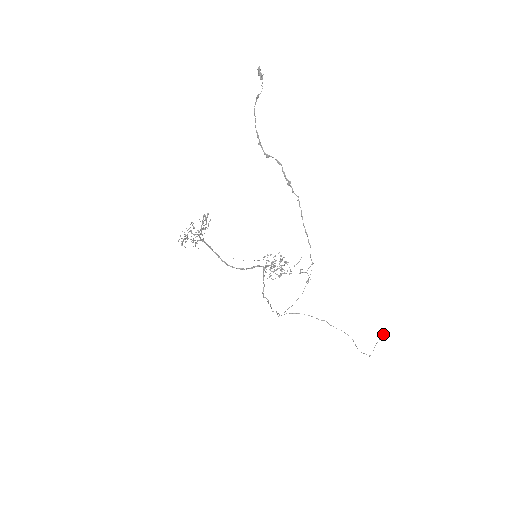
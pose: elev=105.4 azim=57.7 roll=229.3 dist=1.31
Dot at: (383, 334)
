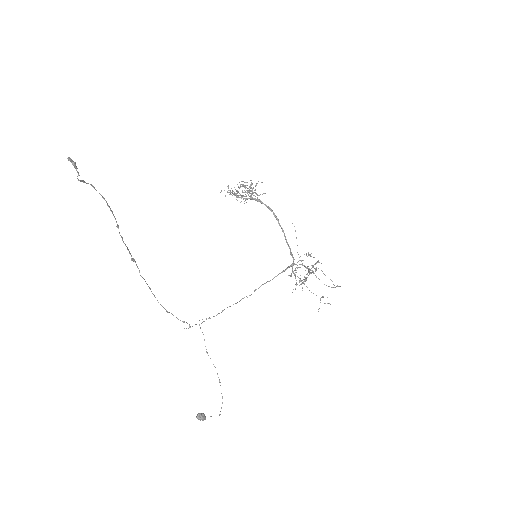
Dot at: (197, 418)
